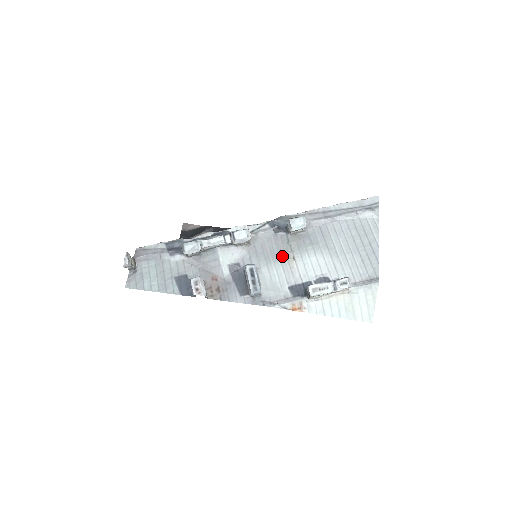
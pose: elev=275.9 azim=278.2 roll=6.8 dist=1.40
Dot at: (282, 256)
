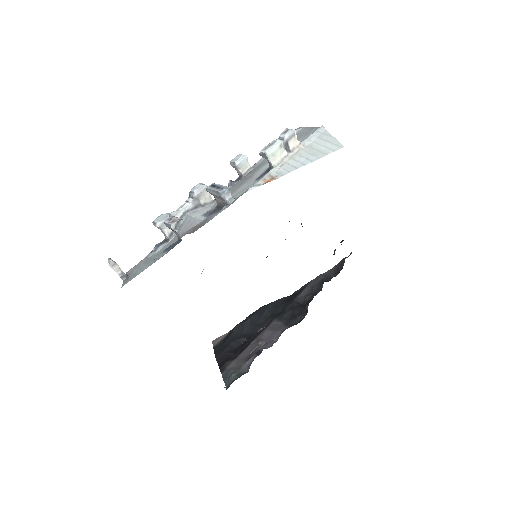
Dot at: (243, 183)
